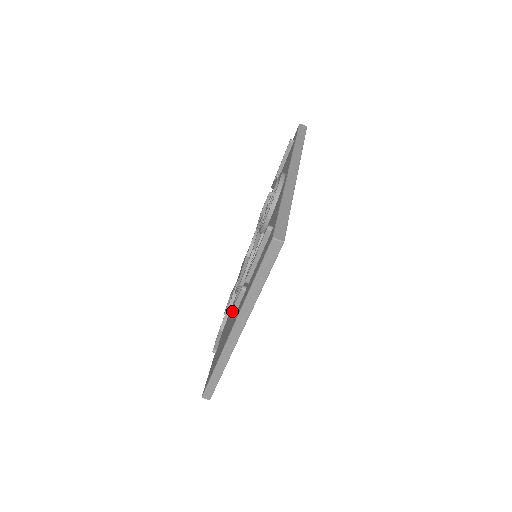
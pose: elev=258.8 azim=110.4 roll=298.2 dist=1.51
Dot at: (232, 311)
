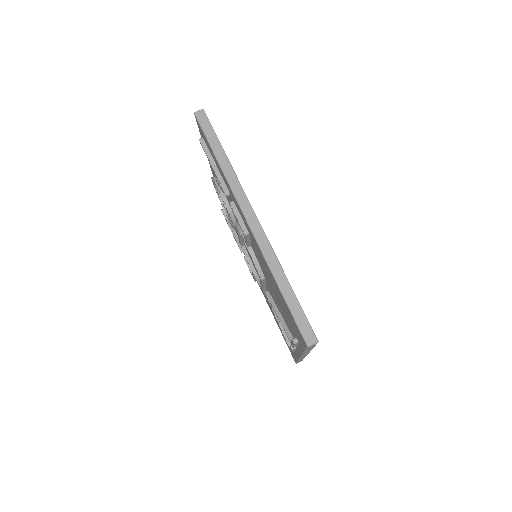
Dot at: (243, 232)
